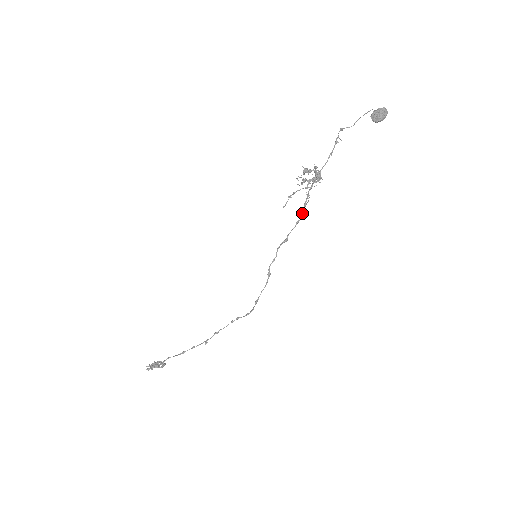
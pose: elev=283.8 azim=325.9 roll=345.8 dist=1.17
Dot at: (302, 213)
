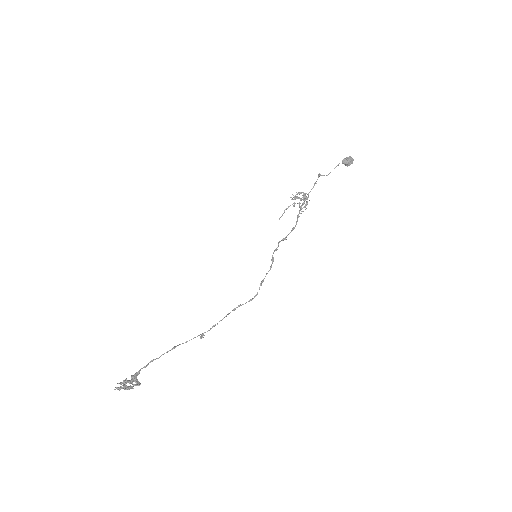
Dot at: (296, 222)
